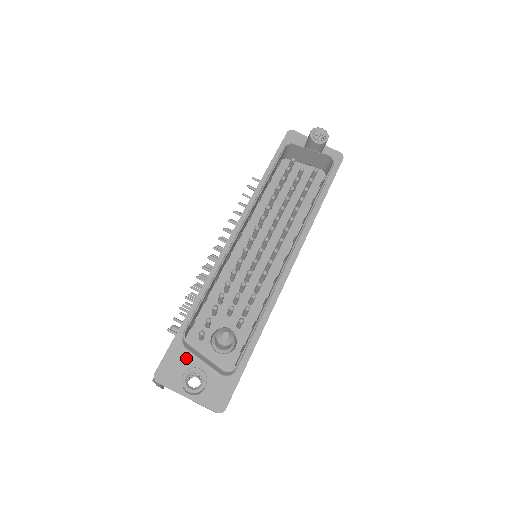
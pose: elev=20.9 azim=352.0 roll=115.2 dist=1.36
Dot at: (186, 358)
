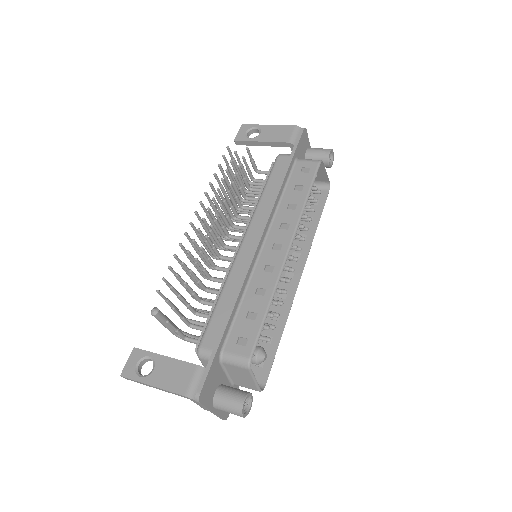
Dot at: (219, 372)
